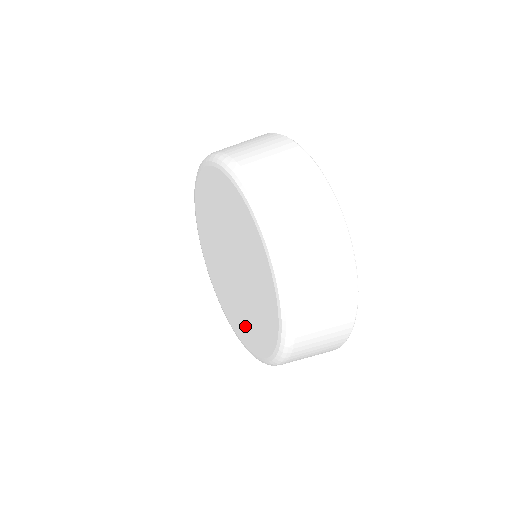
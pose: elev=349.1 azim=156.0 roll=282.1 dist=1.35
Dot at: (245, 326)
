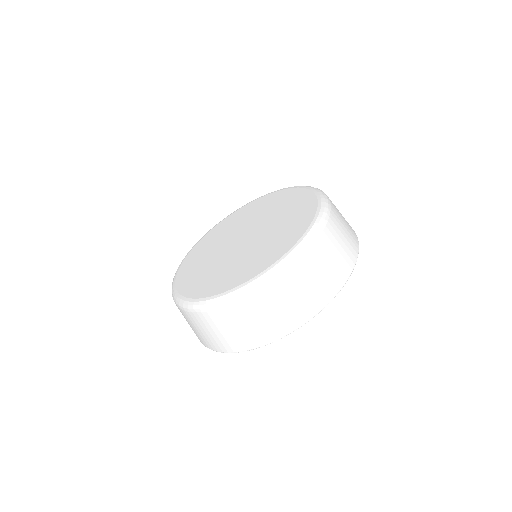
Dot at: (217, 278)
